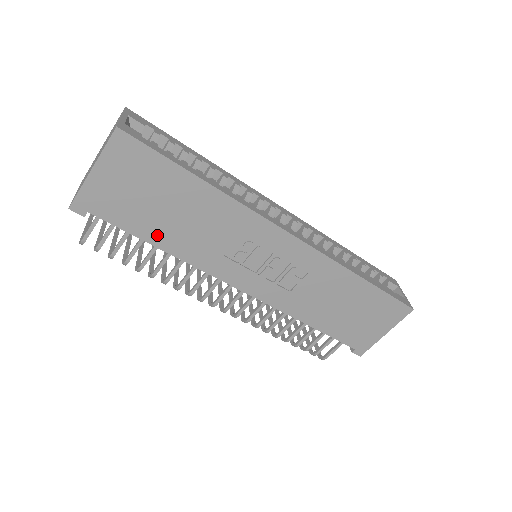
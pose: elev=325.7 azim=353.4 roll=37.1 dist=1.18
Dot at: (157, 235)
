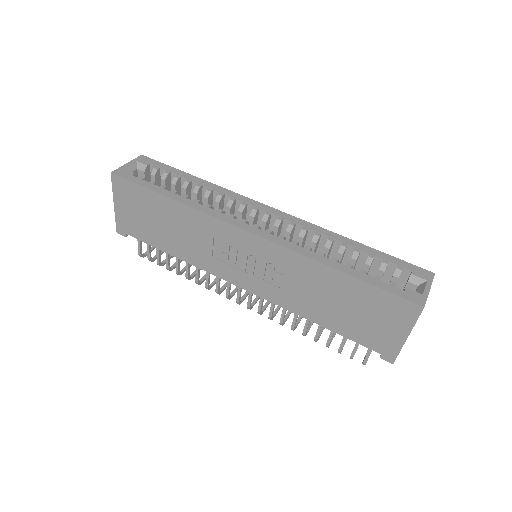
Dot at: (166, 245)
